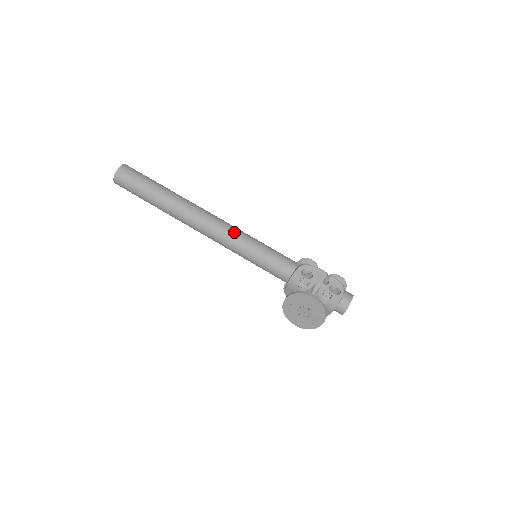
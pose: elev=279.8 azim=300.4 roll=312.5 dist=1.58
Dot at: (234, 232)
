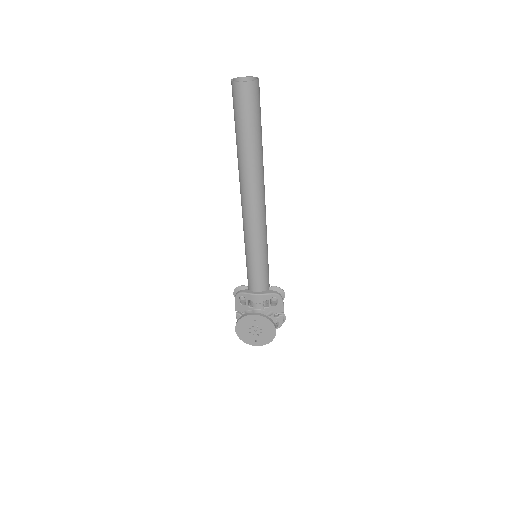
Dot at: (266, 228)
